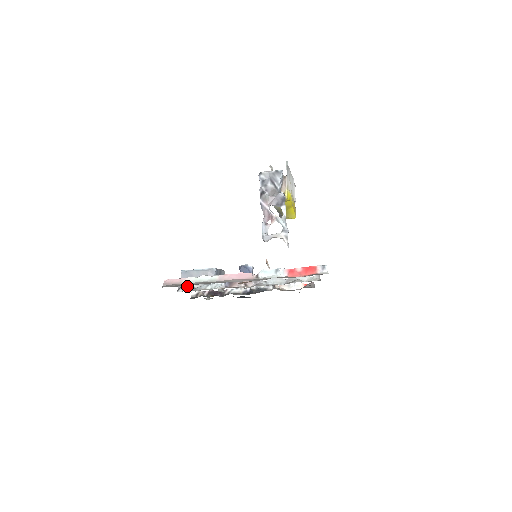
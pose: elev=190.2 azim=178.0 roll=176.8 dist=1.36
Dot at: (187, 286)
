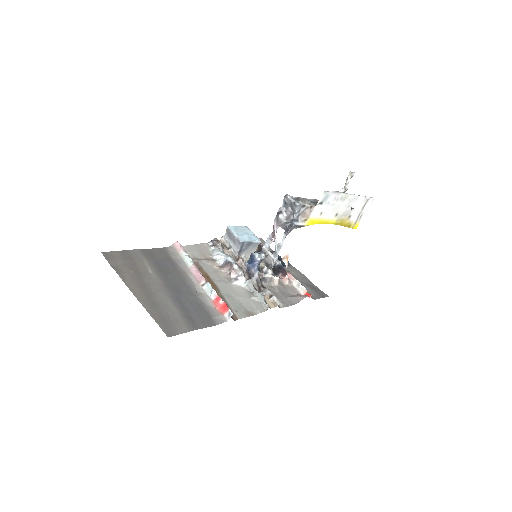
Dot at: (216, 243)
